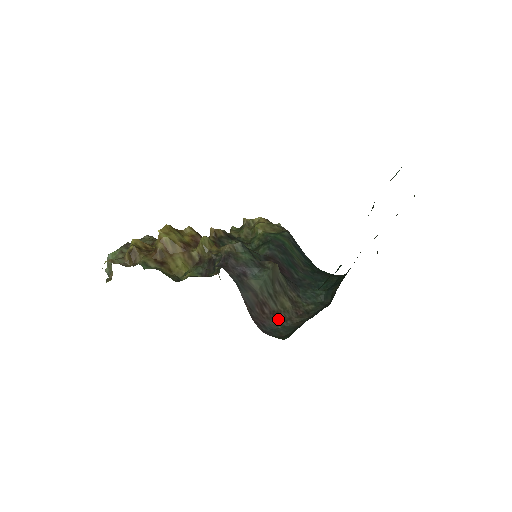
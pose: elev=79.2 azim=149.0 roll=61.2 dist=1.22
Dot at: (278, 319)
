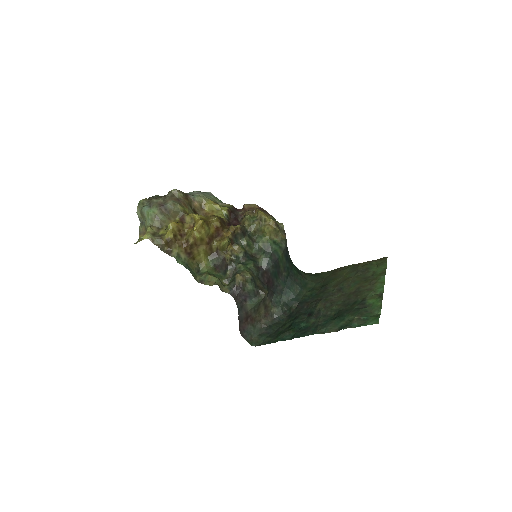
Dot at: (253, 323)
